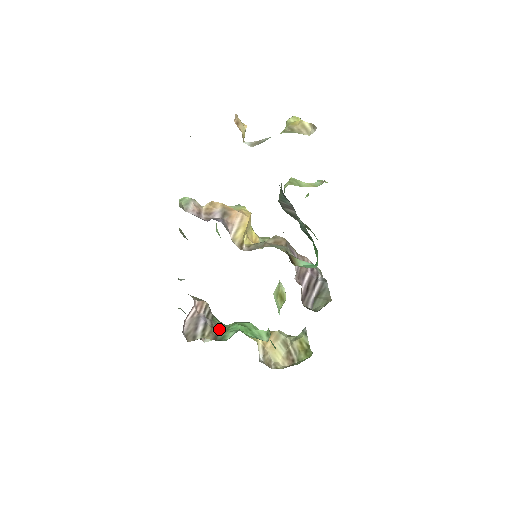
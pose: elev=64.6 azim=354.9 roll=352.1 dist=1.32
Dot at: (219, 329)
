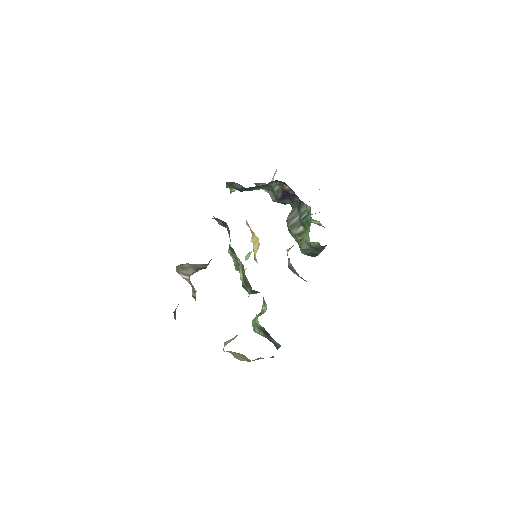
Dot at: occluded
